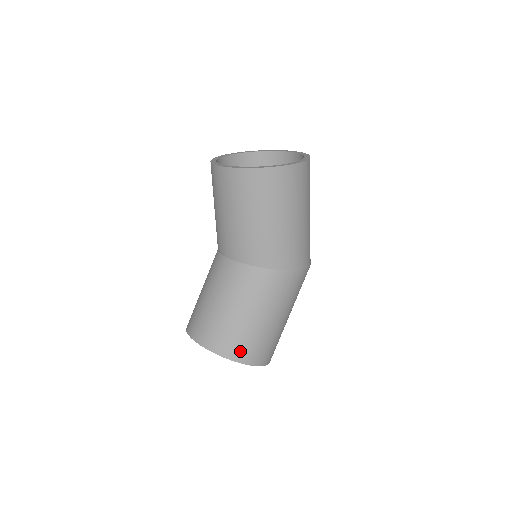
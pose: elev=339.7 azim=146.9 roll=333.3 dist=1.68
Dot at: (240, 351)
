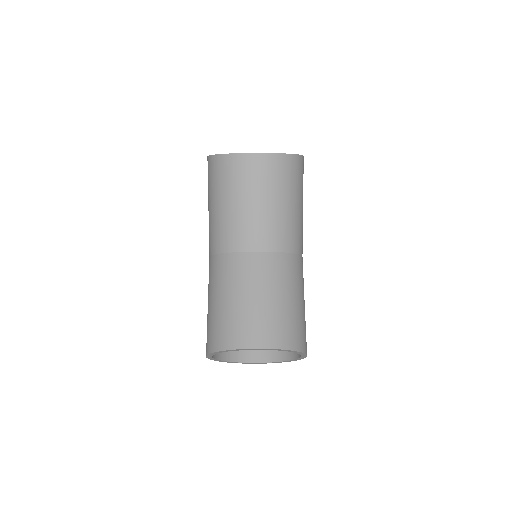
Dot at: (304, 341)
